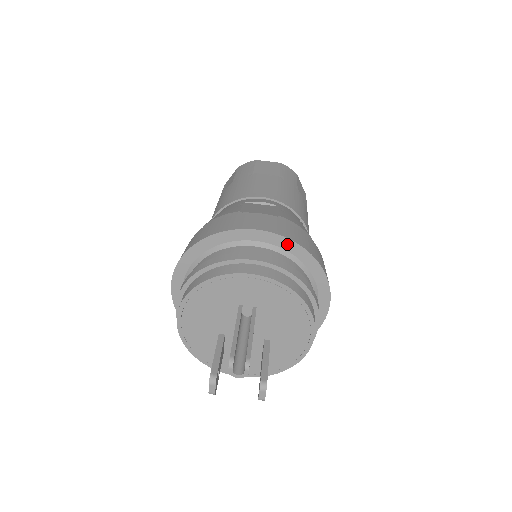
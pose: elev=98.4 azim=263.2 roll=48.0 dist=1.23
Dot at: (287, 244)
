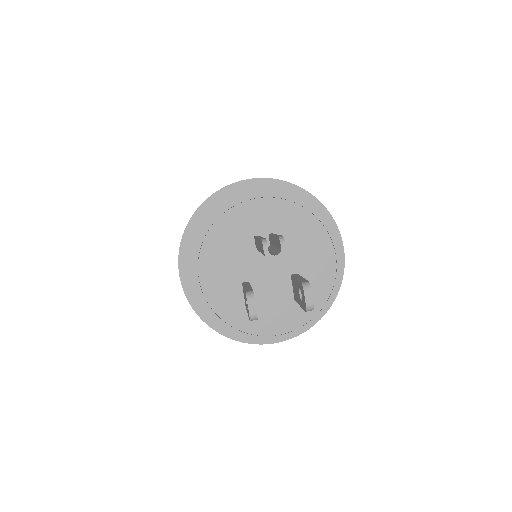
Dot at: (282, 187)
